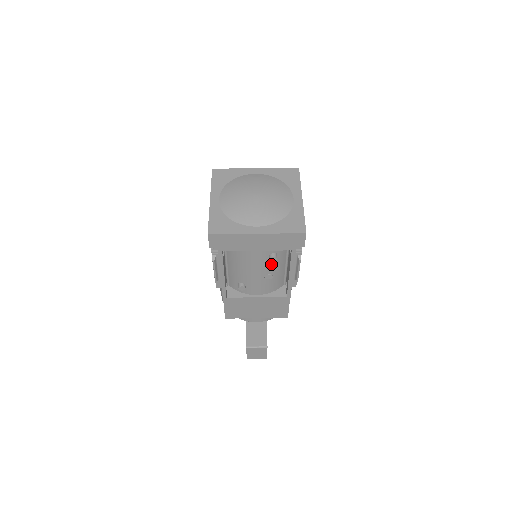
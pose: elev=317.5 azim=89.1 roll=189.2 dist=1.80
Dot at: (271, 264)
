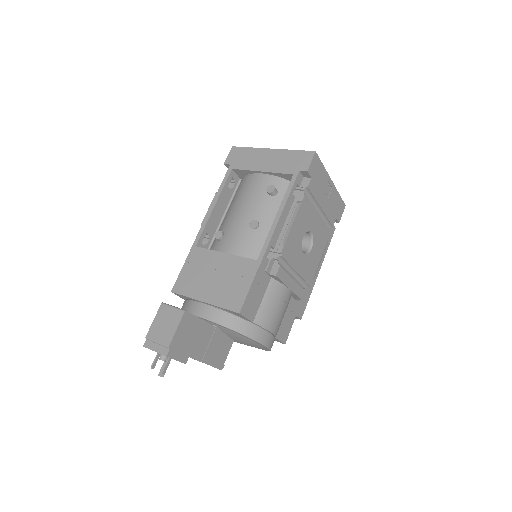
Dot at: (265, 205)
